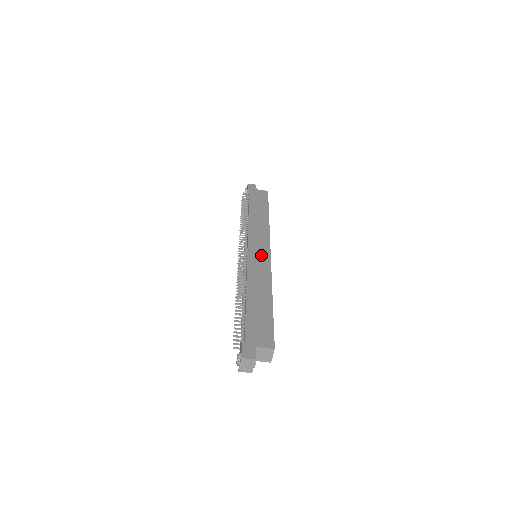
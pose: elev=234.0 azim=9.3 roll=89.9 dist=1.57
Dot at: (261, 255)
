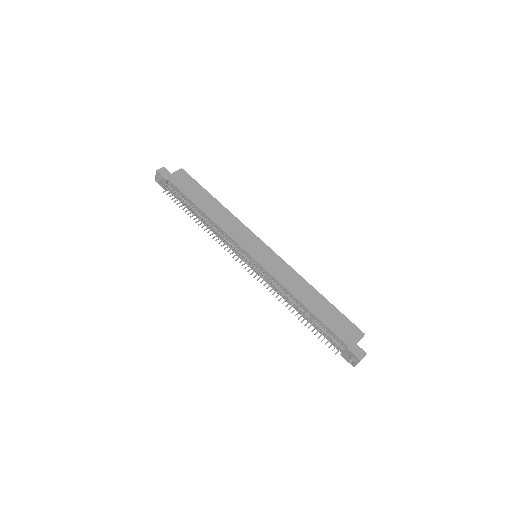
Dot at: (266, 255)
